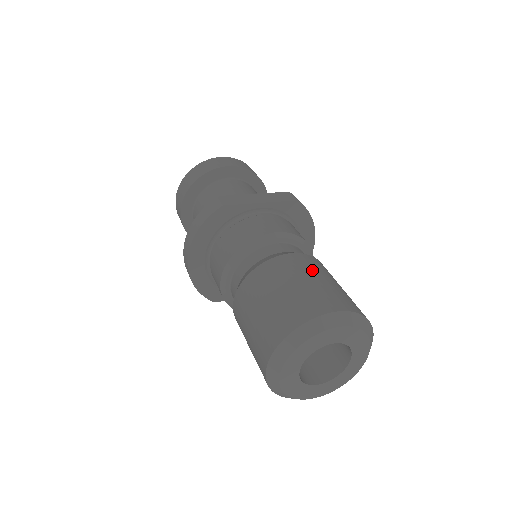
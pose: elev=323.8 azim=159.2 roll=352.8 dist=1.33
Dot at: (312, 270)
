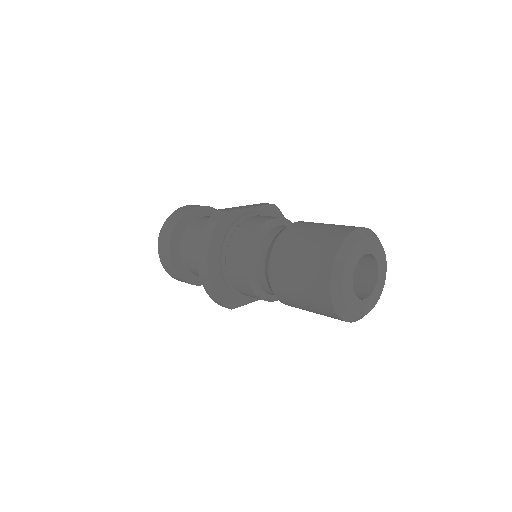
Dot at: (321, 223)
